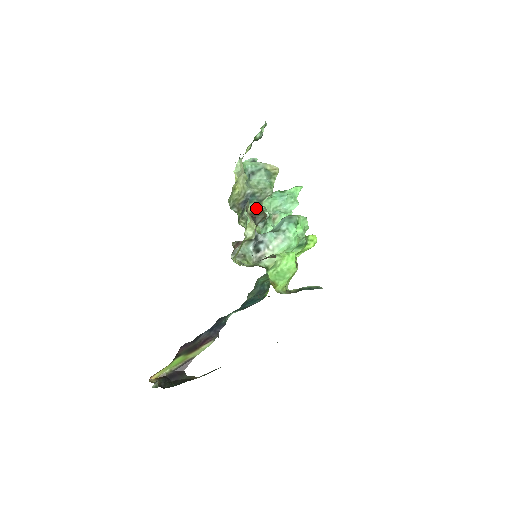
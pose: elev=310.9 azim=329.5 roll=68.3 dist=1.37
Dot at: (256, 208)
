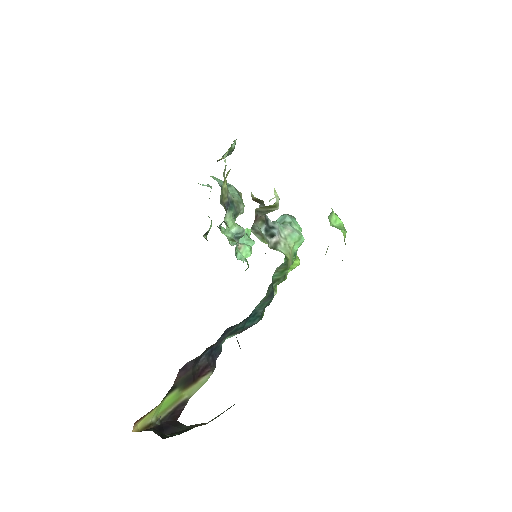
Dot at: (233, 220)
